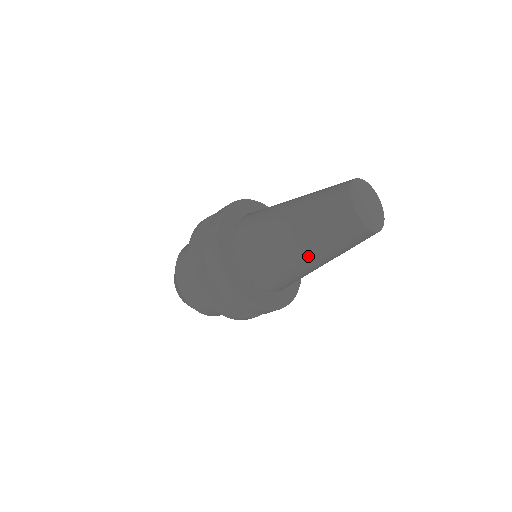
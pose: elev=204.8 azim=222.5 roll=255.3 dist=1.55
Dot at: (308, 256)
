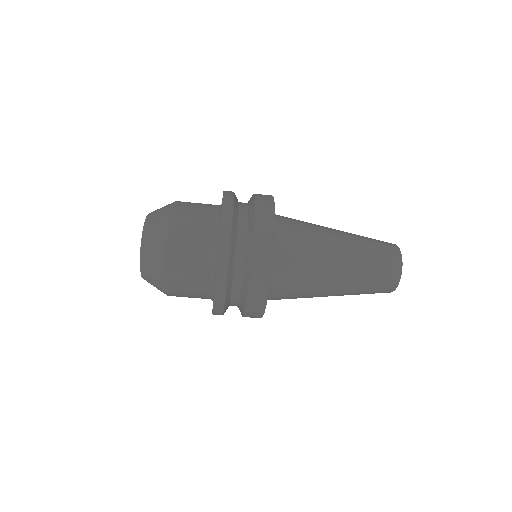
Dot at: (339, 288)
